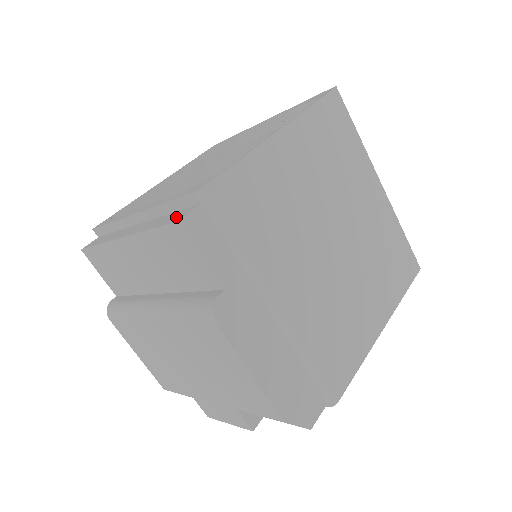
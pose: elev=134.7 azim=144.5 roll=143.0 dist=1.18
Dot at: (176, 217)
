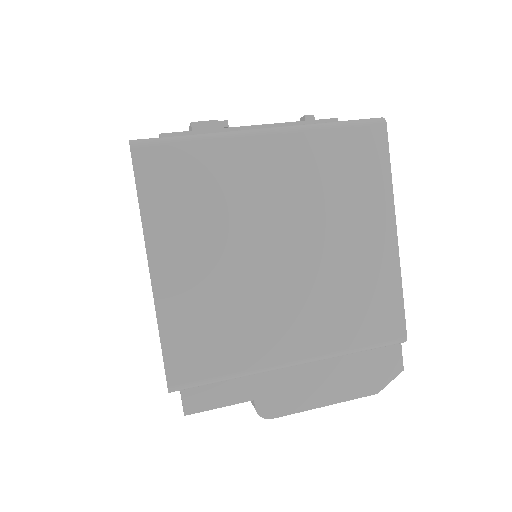
Dot at: occluded
